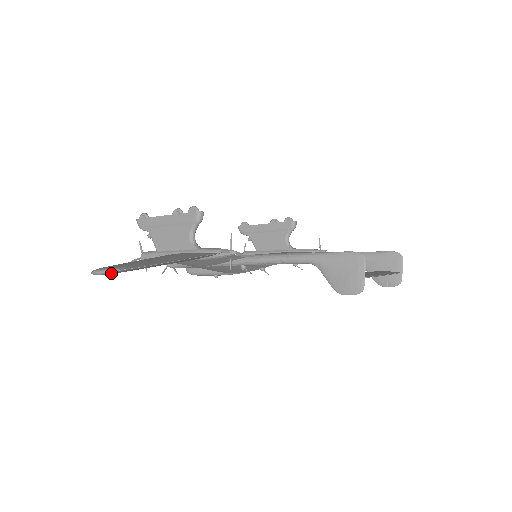
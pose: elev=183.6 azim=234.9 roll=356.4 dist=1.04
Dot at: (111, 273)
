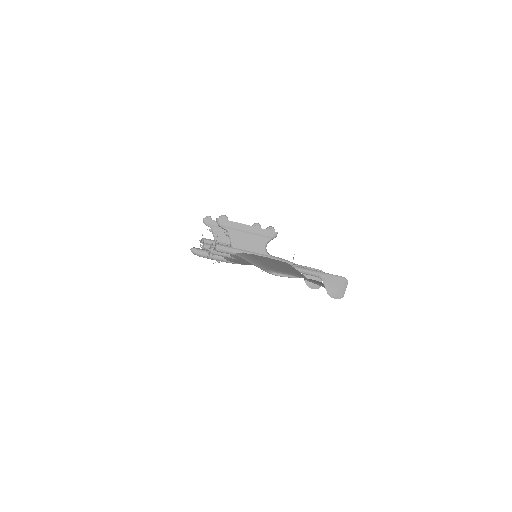
Dot at: (288, 277)
